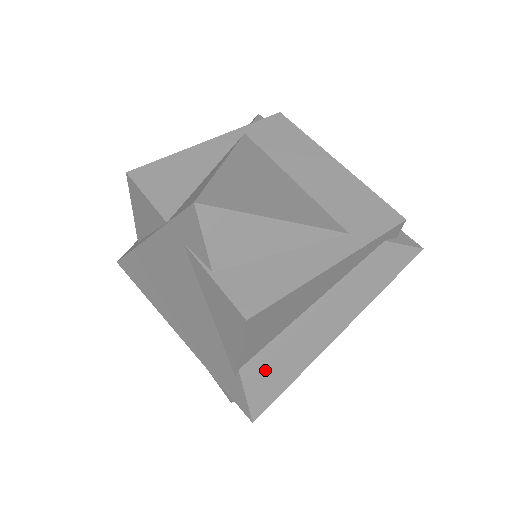
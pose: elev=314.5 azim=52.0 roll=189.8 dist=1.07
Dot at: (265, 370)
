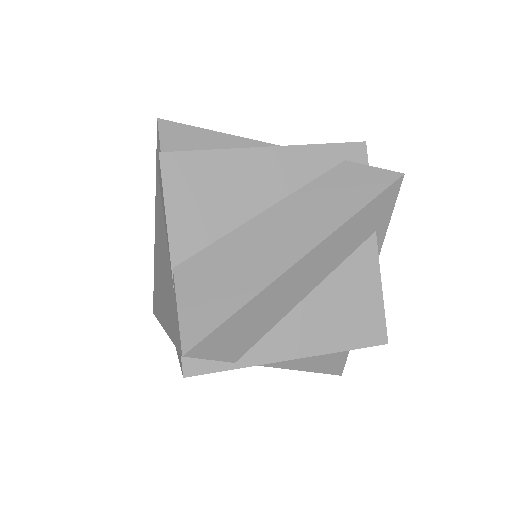
Dot at: (205, 278)
